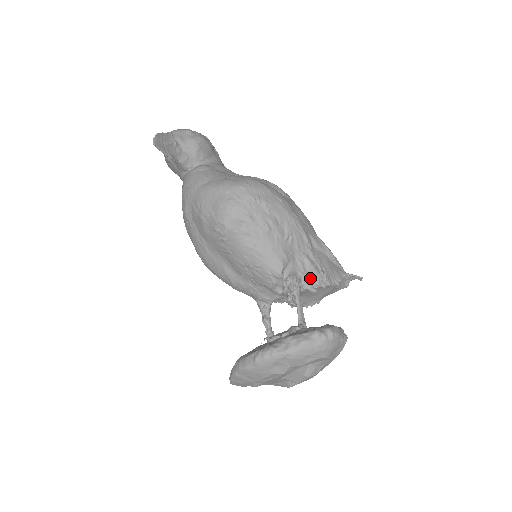
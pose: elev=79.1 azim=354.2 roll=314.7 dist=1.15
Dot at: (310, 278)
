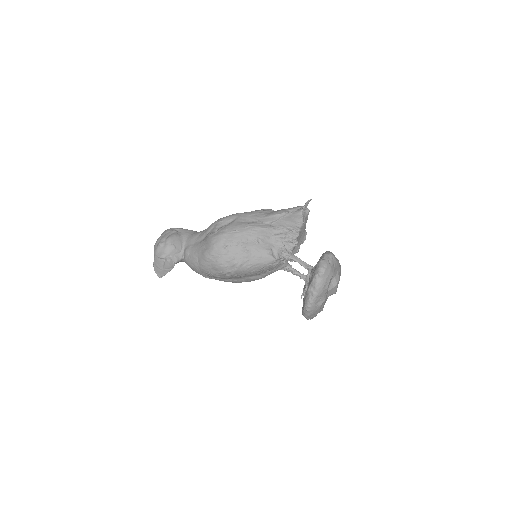
Dot at: (288, 241)
